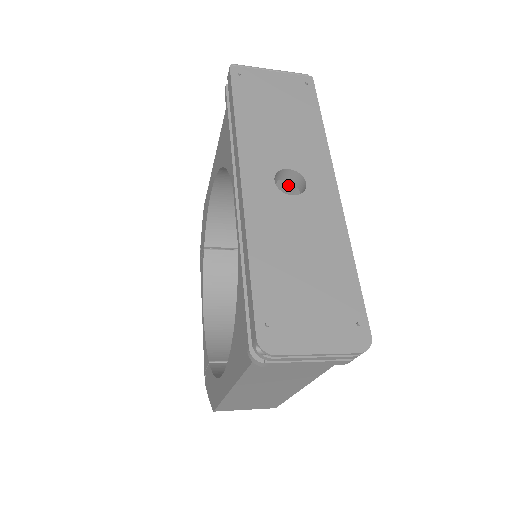
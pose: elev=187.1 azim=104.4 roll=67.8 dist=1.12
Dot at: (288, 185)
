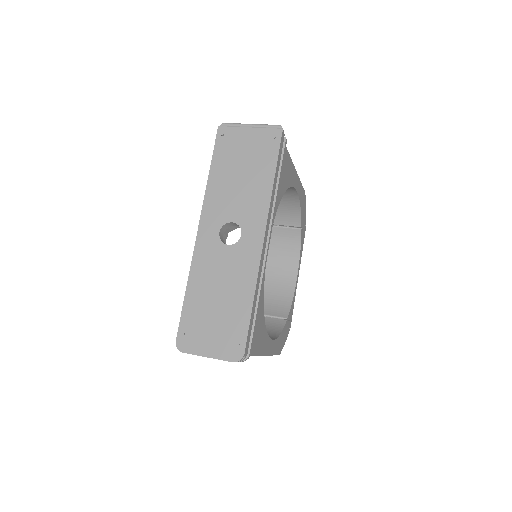
Dot at: occluded
